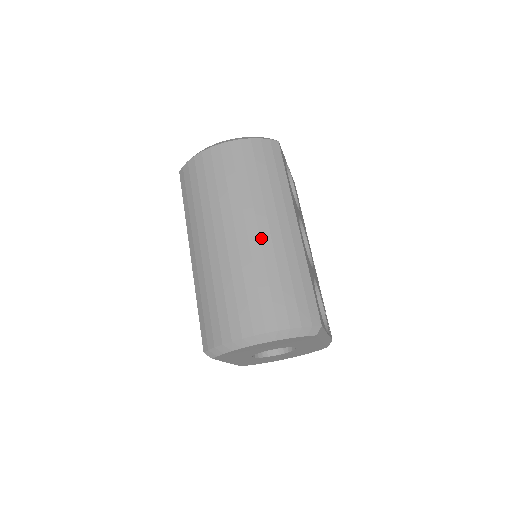
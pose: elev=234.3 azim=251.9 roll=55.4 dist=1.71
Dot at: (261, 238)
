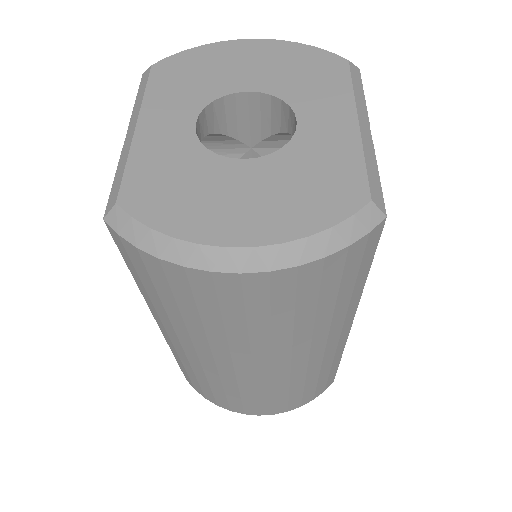
Dot at: (292, 370)
